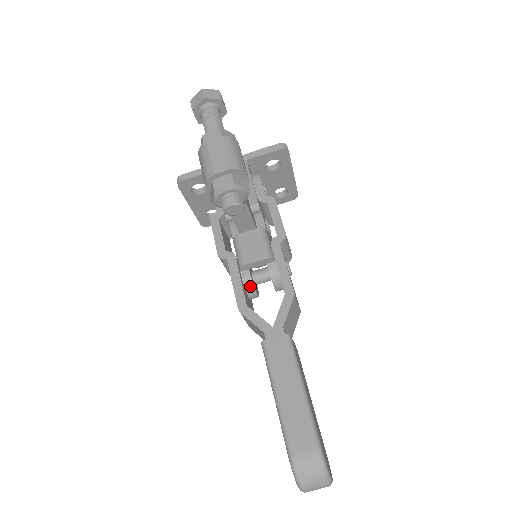
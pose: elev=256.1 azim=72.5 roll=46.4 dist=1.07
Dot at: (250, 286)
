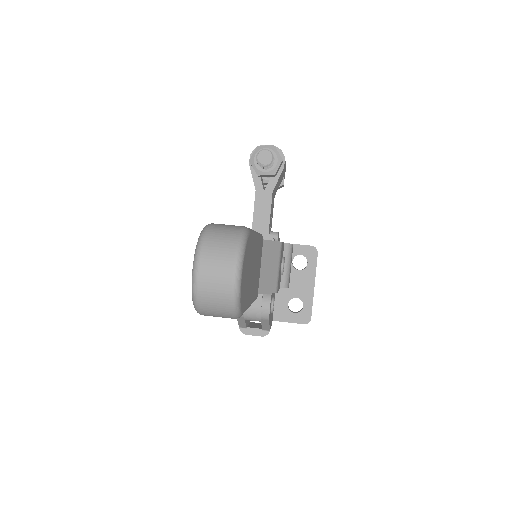
Dot at: occluded
